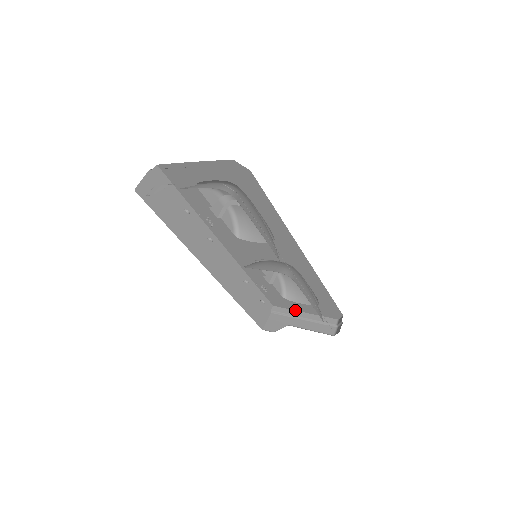
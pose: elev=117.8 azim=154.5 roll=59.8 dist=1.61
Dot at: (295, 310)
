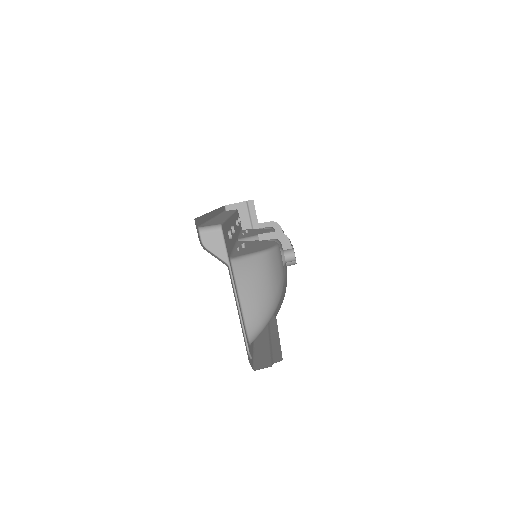
Dot at: occluded
